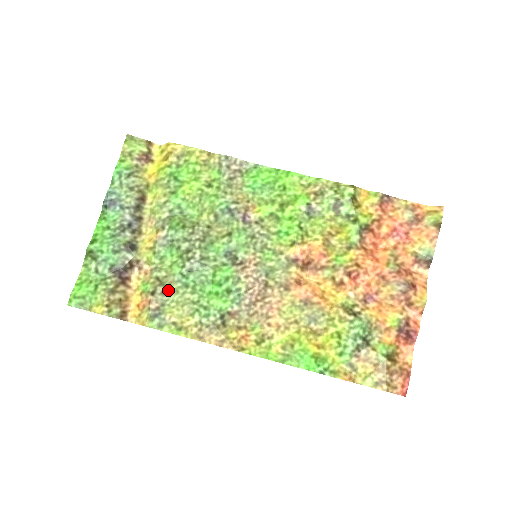
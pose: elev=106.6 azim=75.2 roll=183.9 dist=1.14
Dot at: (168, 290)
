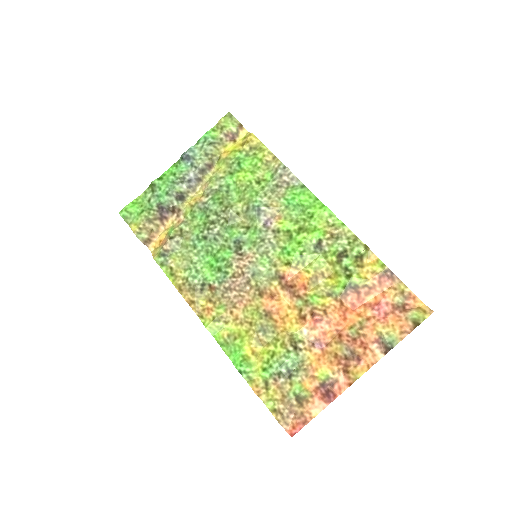
Dot at: (182, 242)
